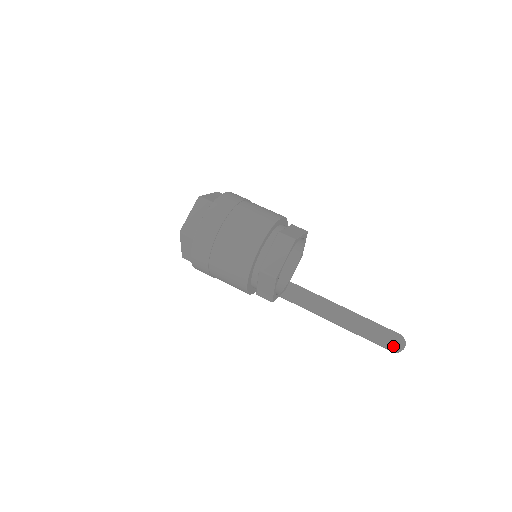
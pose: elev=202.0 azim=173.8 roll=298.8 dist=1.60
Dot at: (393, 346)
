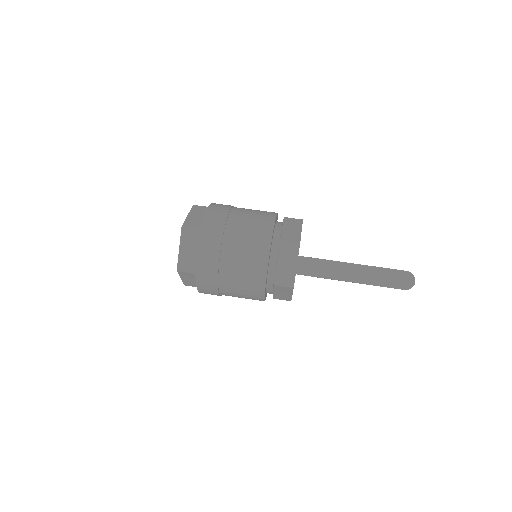
Dot at: (404, 285)
